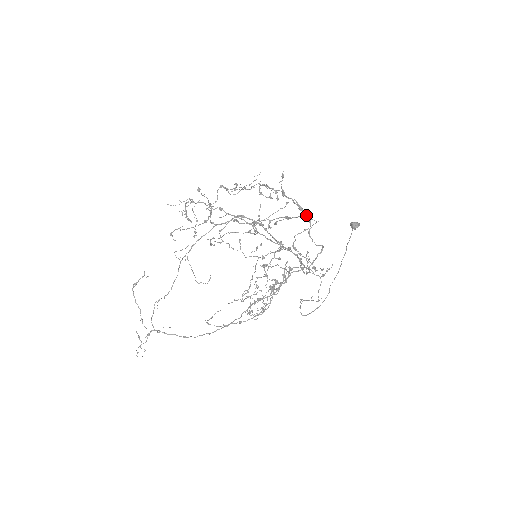
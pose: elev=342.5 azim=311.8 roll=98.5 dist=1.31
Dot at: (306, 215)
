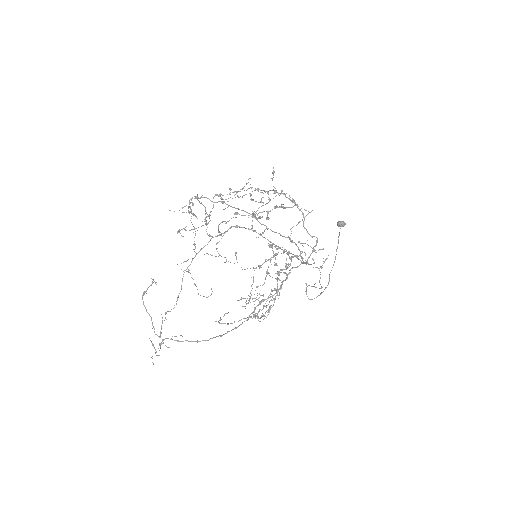
Dot at: (298, 208)
